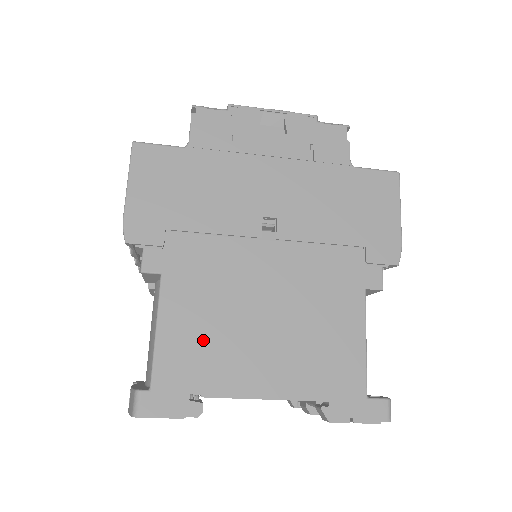
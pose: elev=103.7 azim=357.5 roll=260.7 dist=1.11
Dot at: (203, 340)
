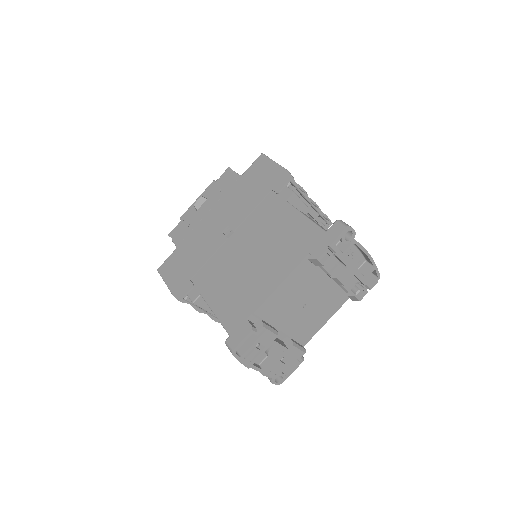
Dot at: (235, 296)
